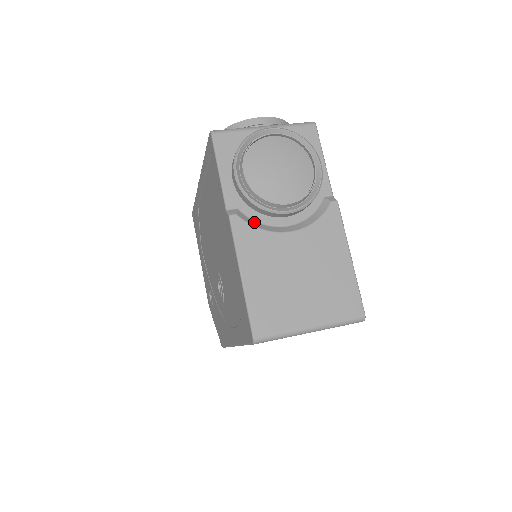
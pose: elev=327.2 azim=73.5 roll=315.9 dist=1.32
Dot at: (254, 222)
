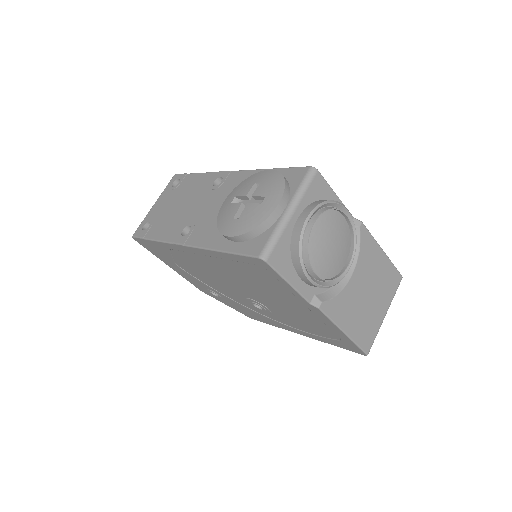
Dot at: (329, 292)
